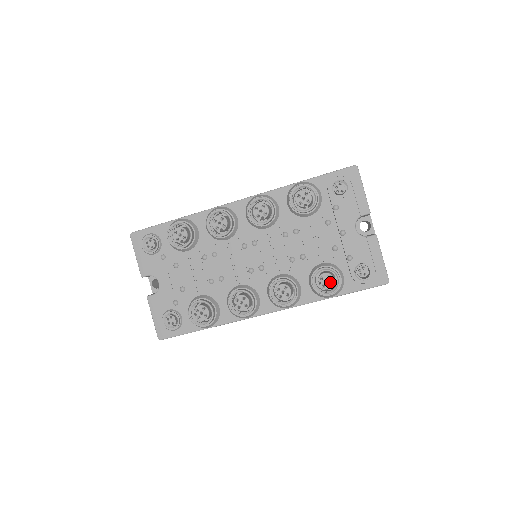
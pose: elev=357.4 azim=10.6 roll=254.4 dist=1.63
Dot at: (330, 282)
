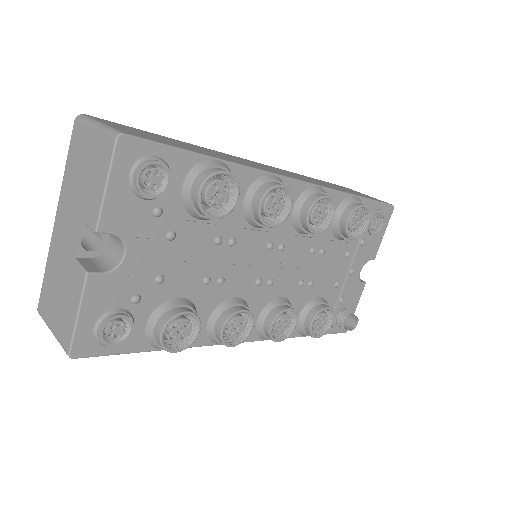
Dot at: occluded
